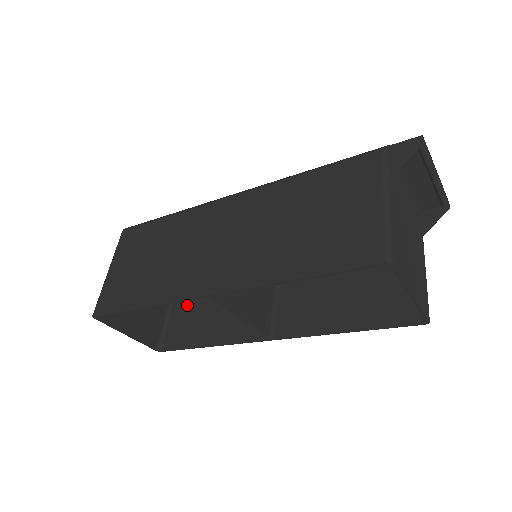
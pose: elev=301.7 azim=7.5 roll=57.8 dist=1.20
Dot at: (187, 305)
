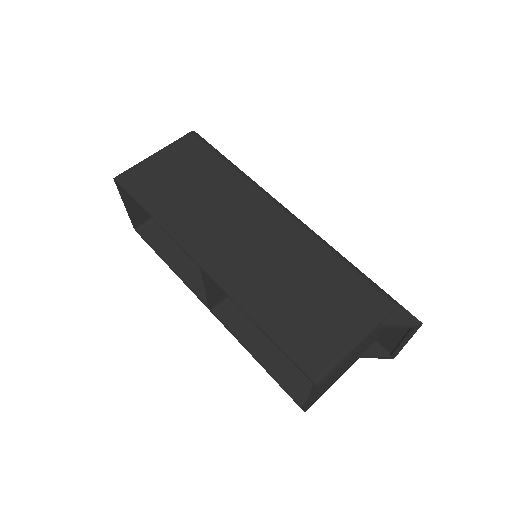
Dot at: occluded
